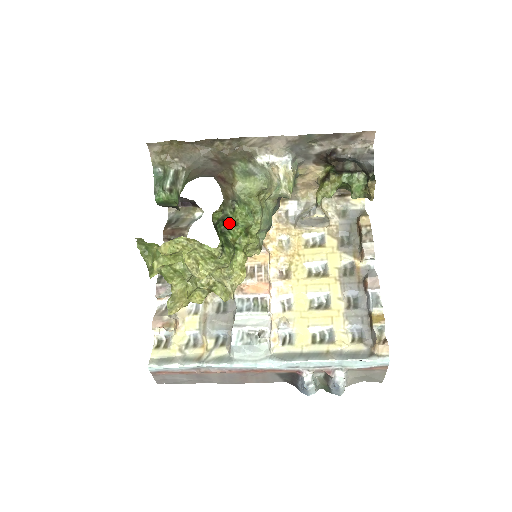
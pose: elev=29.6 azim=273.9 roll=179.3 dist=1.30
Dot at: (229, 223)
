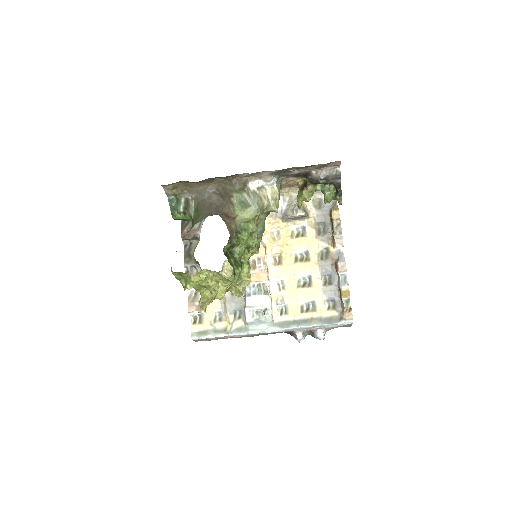
Dot at: (235, 246)
